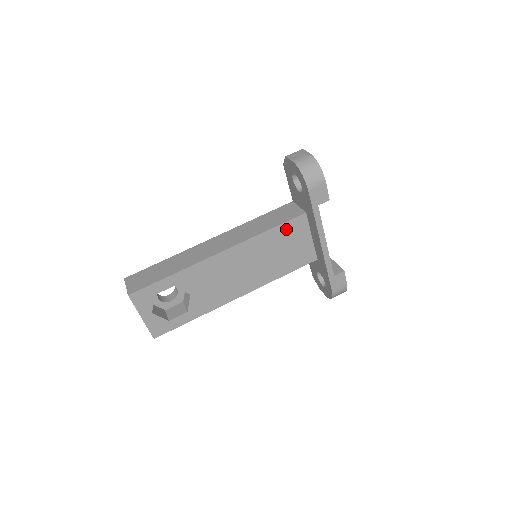
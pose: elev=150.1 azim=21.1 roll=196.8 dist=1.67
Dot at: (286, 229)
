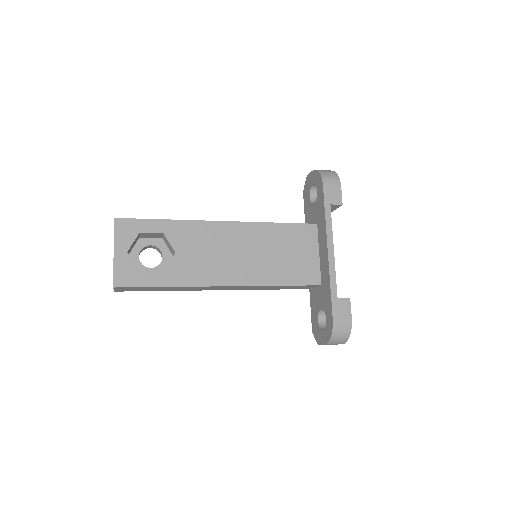
Dot at: (294, 231)
